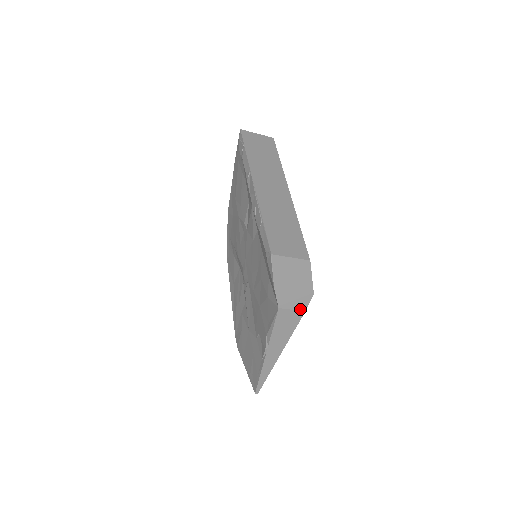
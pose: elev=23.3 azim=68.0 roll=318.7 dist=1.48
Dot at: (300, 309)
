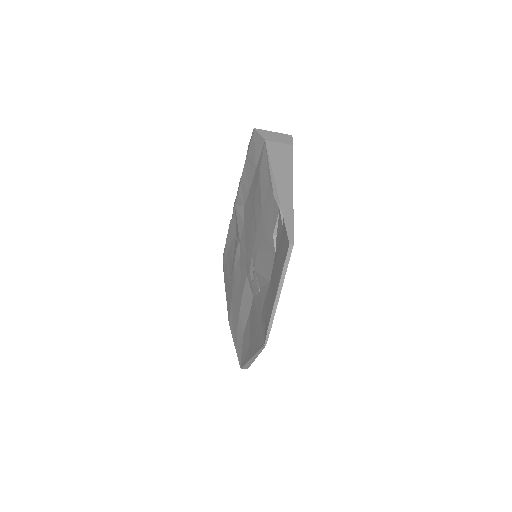
Dot at: (287, 144)
